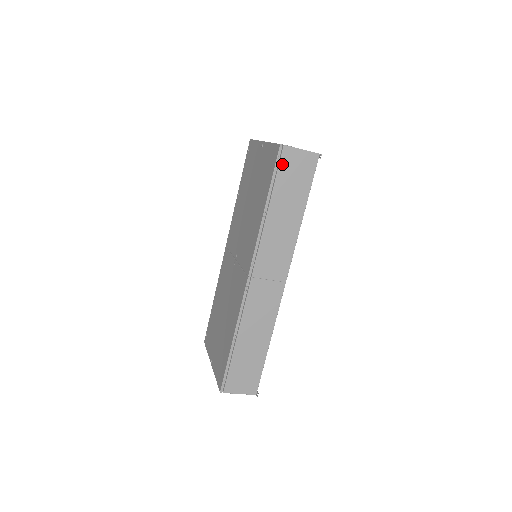
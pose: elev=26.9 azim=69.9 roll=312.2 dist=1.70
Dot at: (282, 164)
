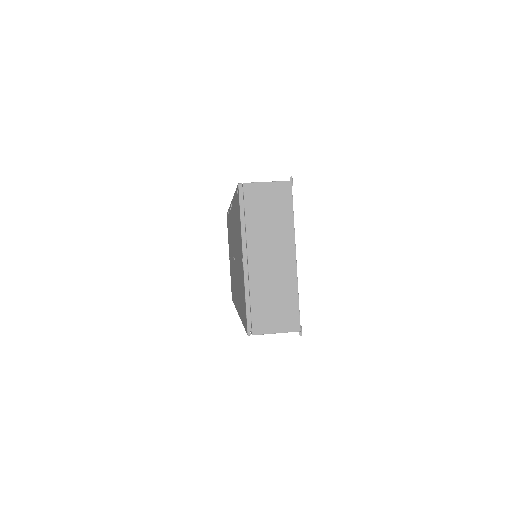
Dot at: occluded
